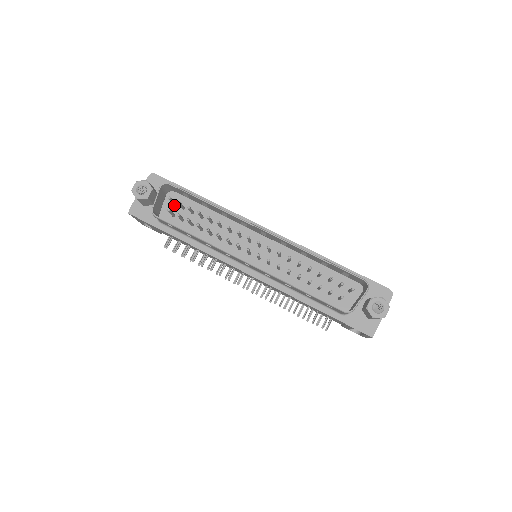
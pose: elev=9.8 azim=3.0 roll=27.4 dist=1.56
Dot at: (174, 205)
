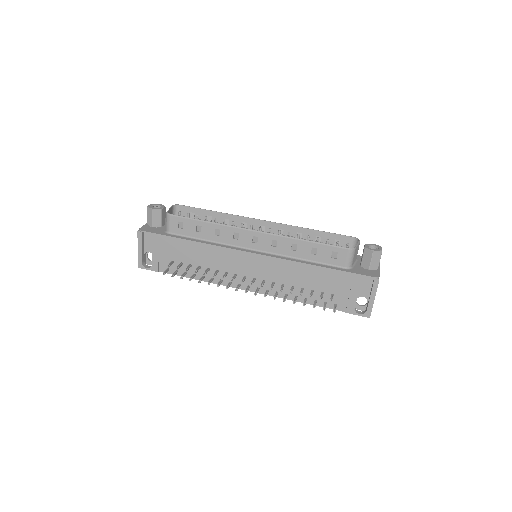
Dot at: occluded
